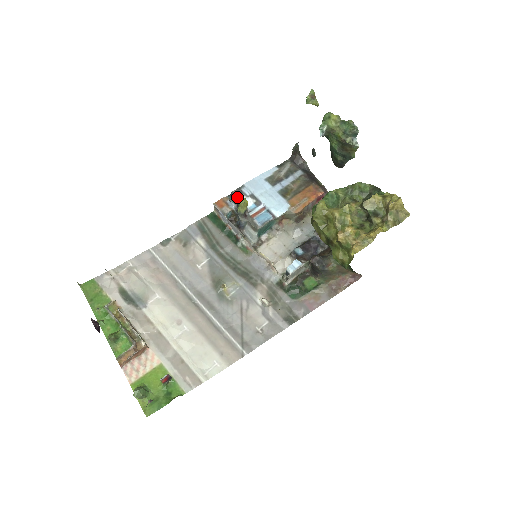
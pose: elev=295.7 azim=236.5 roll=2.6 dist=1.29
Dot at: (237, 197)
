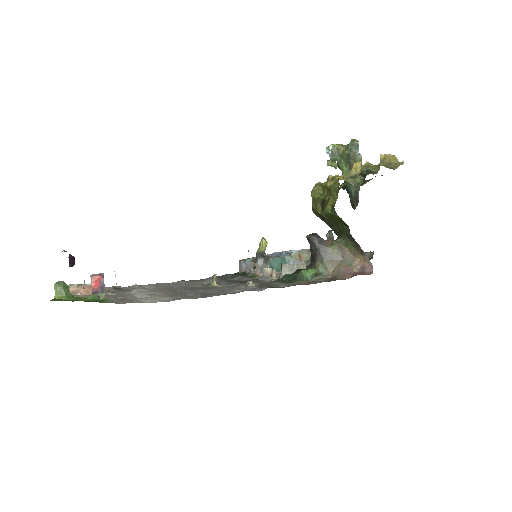
Dot at: occluded
